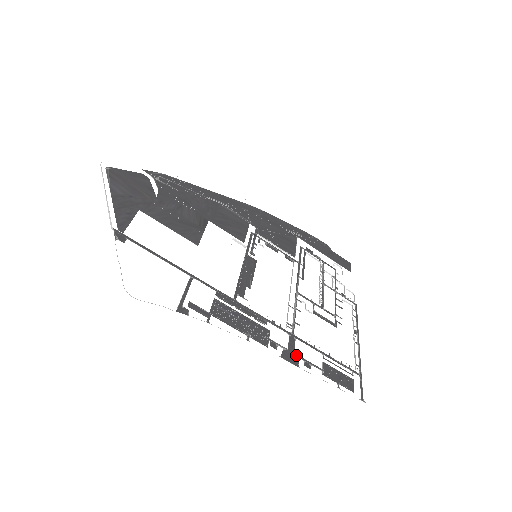
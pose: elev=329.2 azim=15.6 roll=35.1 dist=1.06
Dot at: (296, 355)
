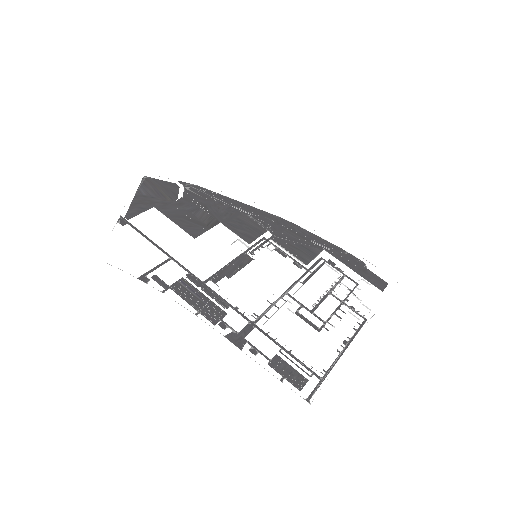
Dot at: (245, 340)
